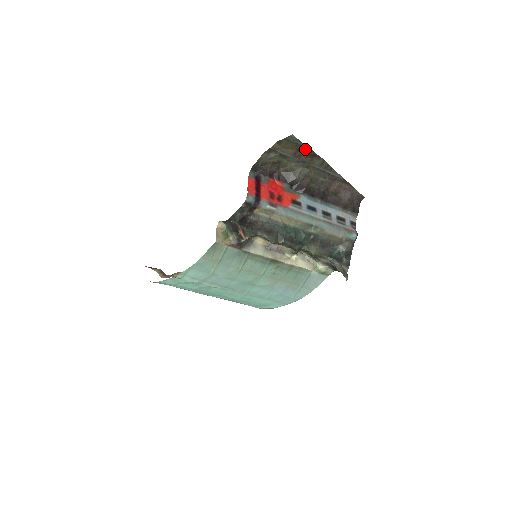
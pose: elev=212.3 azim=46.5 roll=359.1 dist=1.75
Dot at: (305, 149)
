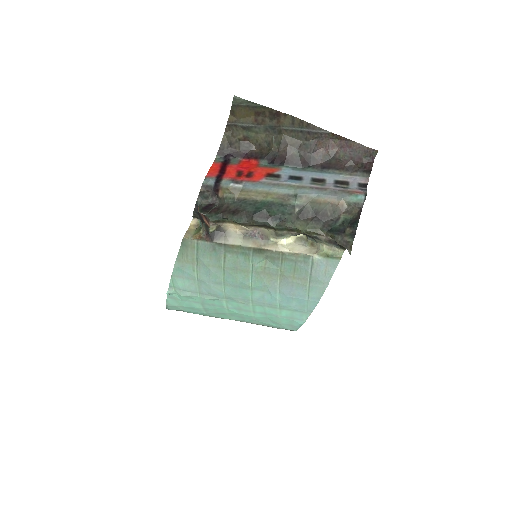
Dot at: (262, 110)
